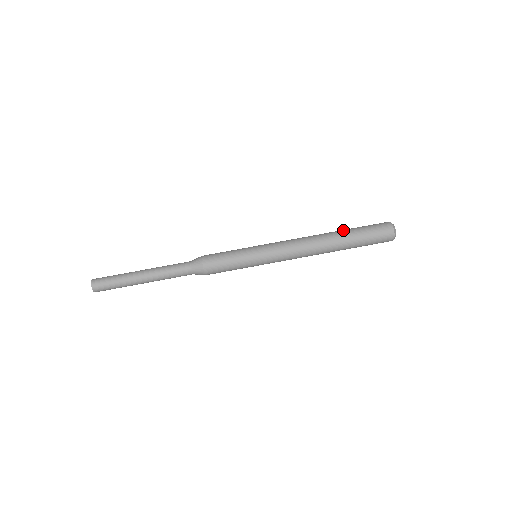
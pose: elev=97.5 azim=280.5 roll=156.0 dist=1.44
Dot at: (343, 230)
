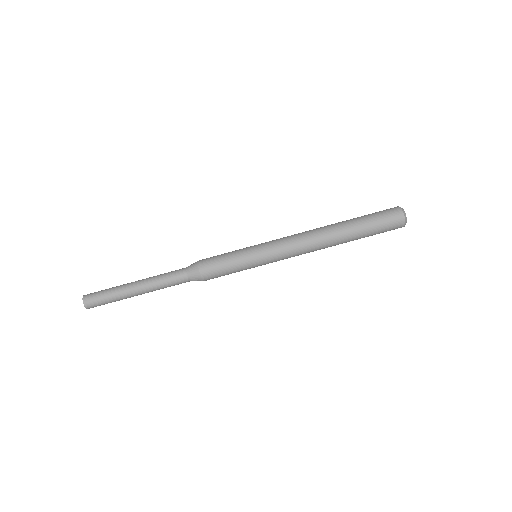
Dot at: (347, 220)
